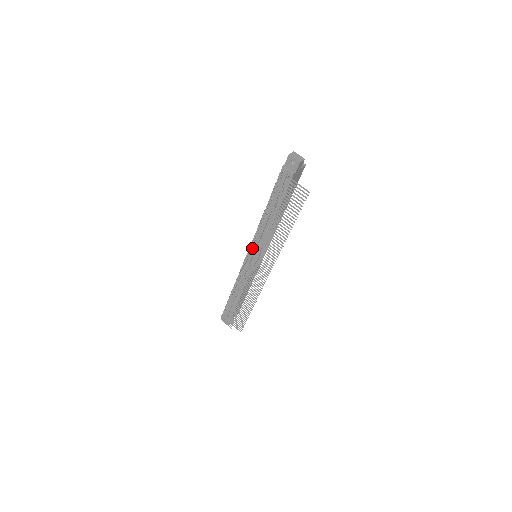
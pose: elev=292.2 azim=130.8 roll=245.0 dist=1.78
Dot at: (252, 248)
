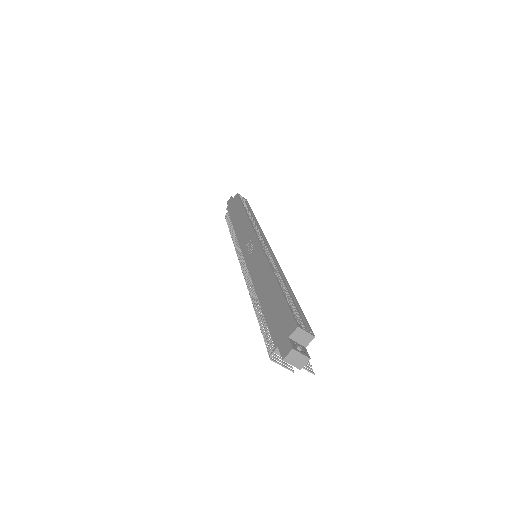
Dot at: occluded
